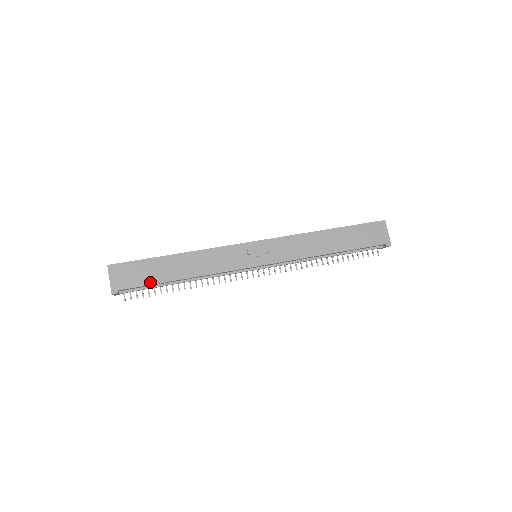
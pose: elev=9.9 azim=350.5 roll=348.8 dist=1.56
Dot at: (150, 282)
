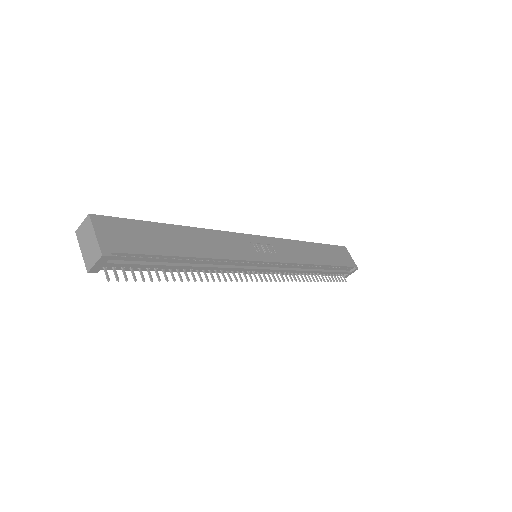
Dot at: (155, 251)
